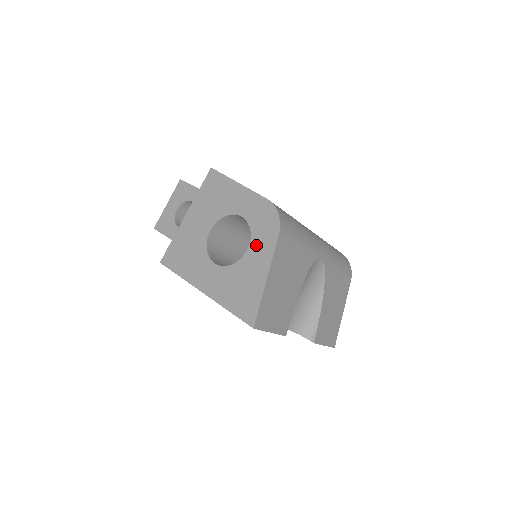
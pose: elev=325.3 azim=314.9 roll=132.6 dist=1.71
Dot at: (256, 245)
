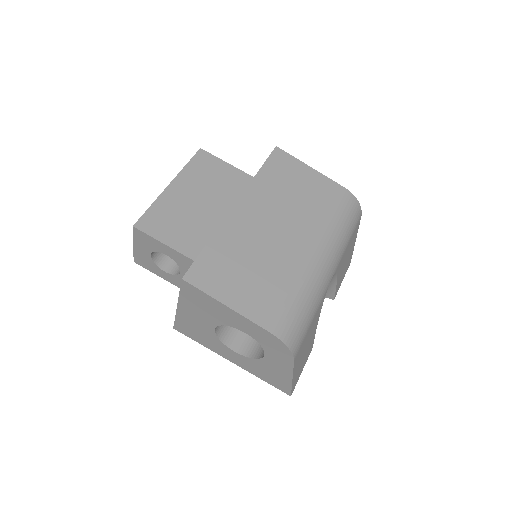
Dot at: (272, 358)
